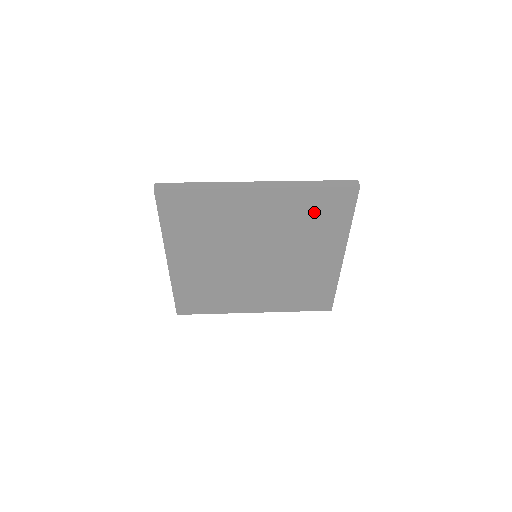
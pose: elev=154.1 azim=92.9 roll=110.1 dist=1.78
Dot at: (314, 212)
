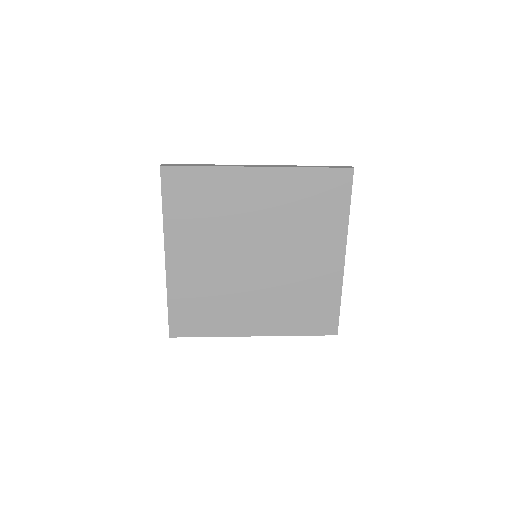
Dot at: (312, 198)
